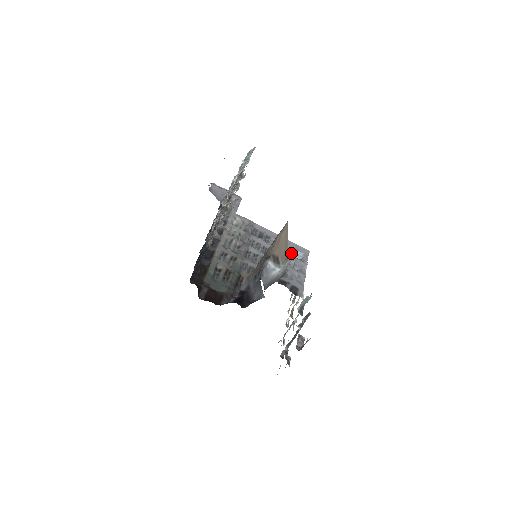
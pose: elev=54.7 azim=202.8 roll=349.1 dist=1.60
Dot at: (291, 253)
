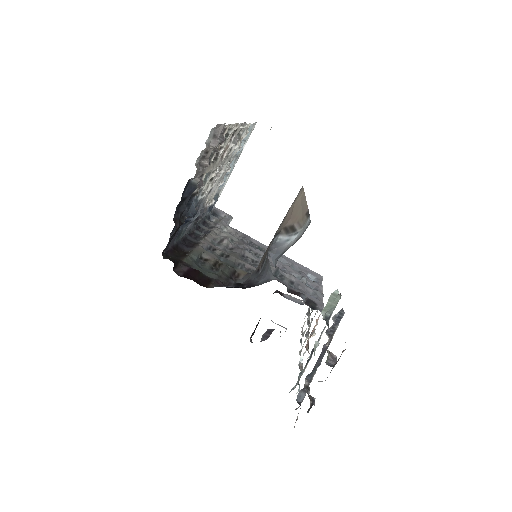
Dot at: (300, 272)
